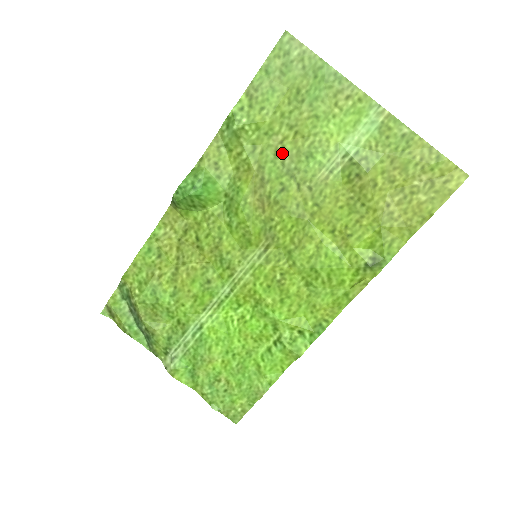
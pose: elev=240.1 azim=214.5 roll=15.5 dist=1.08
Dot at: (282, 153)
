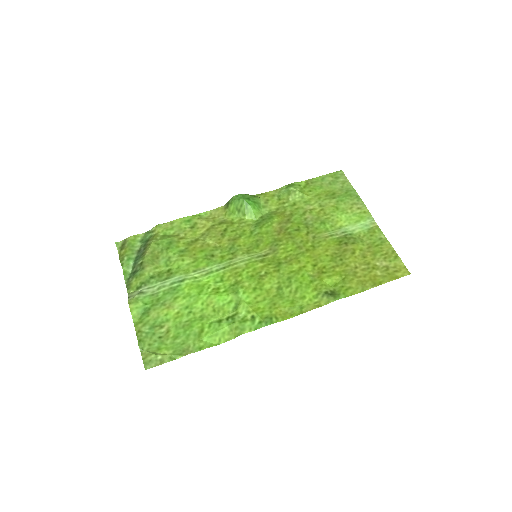
Dot at: (308, 214)
